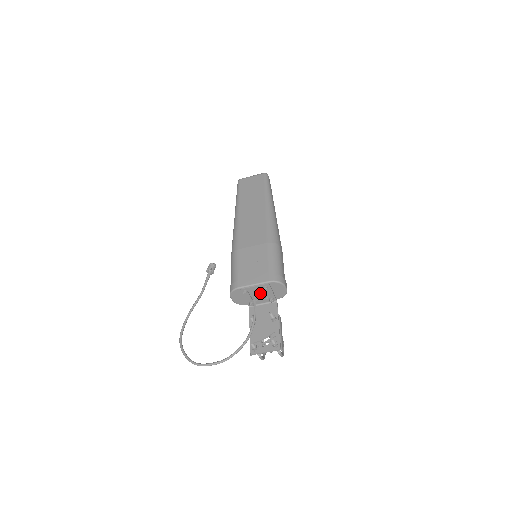
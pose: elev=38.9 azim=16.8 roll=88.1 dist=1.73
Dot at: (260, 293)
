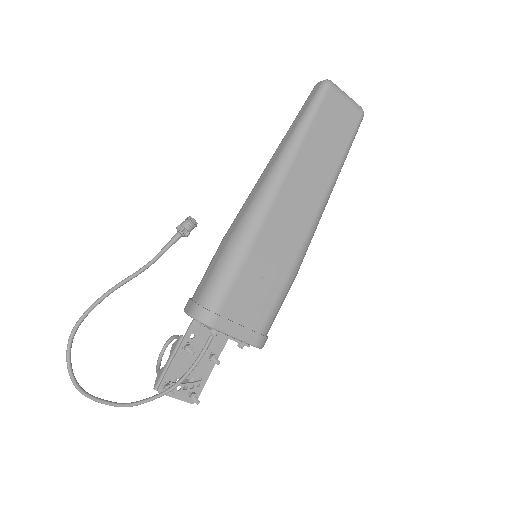
Dot at: occluded
